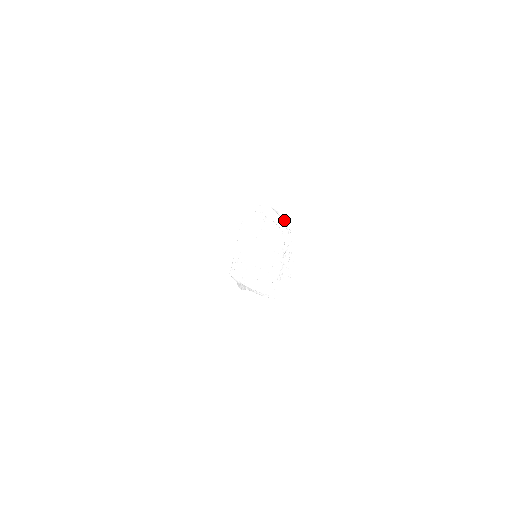
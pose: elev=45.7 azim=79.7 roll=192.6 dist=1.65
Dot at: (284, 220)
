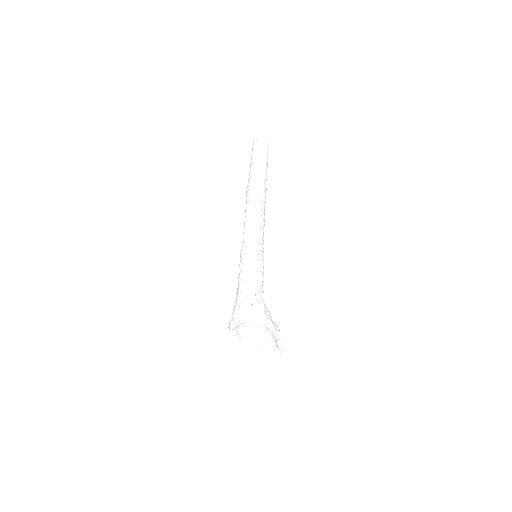
Dot at: (263, 318)
